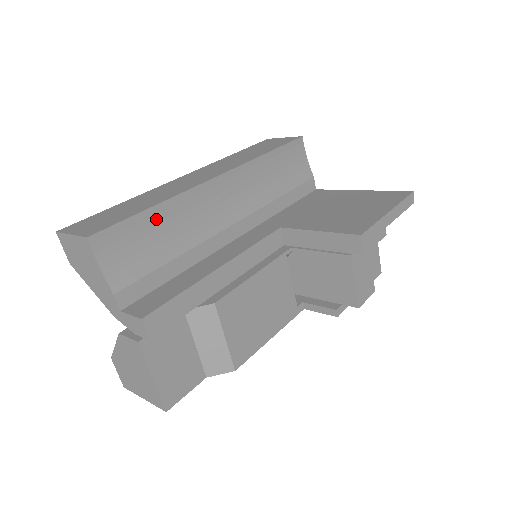
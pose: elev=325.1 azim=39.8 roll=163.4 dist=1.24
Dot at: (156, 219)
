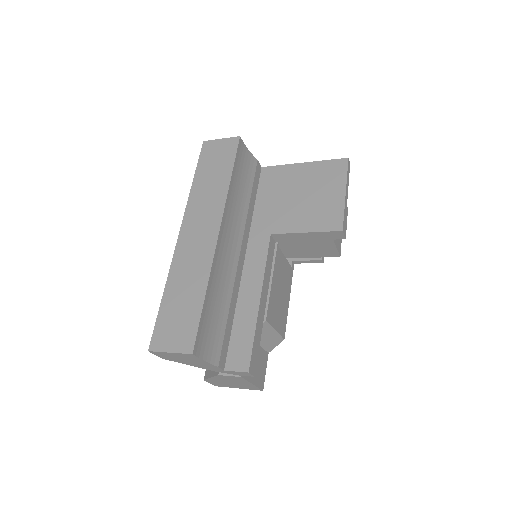
Dot at: (209, 300)
